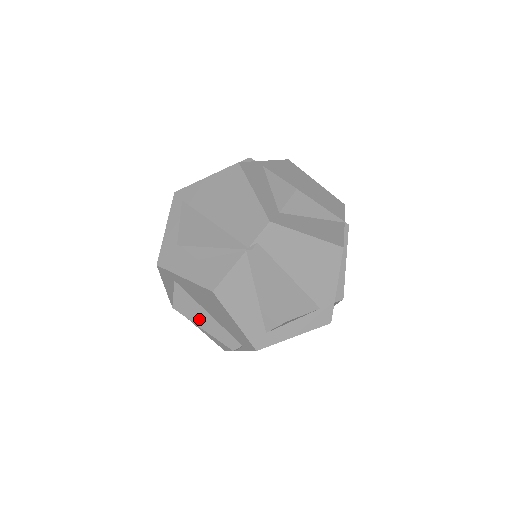
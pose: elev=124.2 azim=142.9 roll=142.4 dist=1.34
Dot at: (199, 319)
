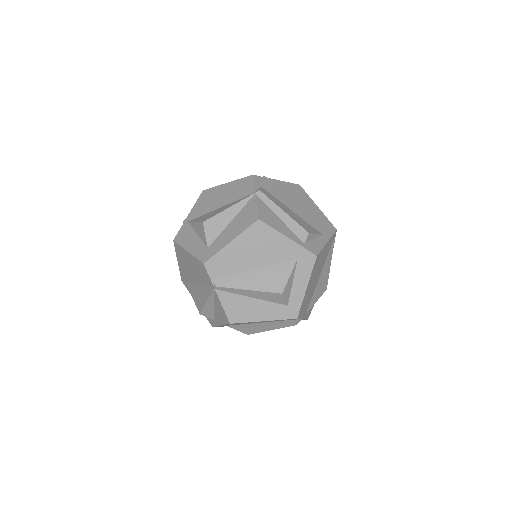
Dot at: (262, 328)
